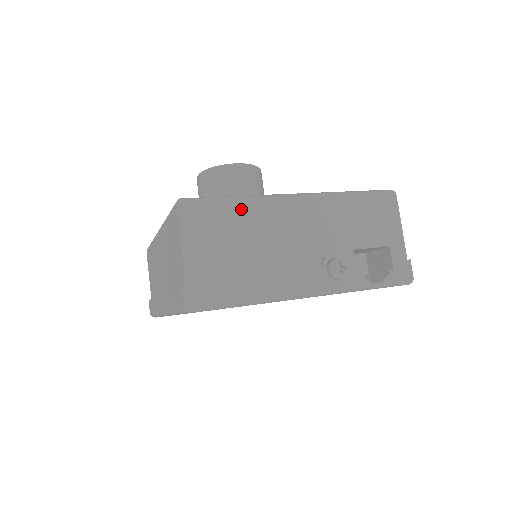
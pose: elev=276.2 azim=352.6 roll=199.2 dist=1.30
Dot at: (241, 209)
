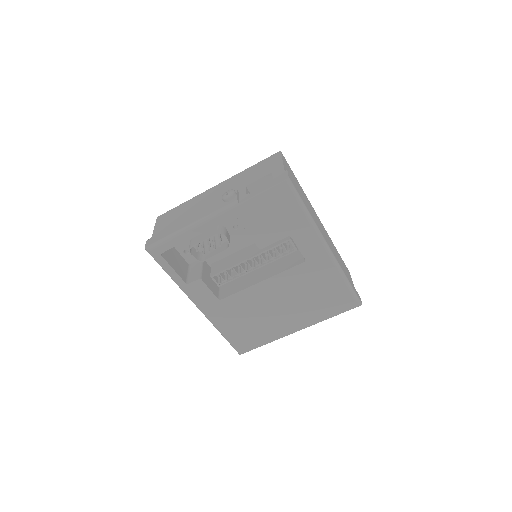
Dot at: (186, 204)
